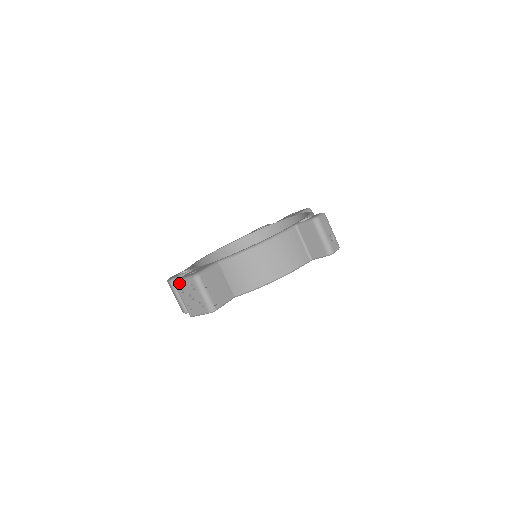
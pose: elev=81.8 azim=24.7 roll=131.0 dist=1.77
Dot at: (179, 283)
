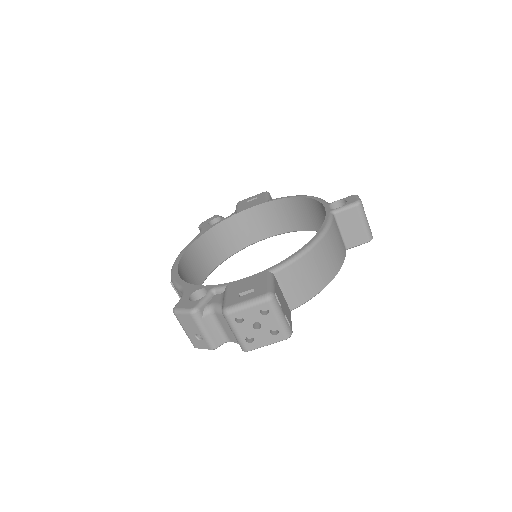
Dot at: (237, 311)
